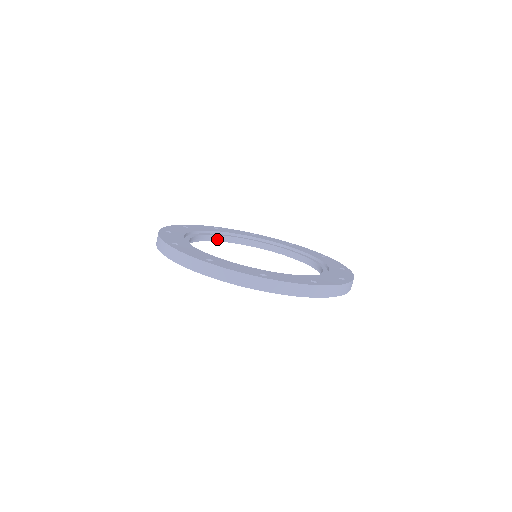
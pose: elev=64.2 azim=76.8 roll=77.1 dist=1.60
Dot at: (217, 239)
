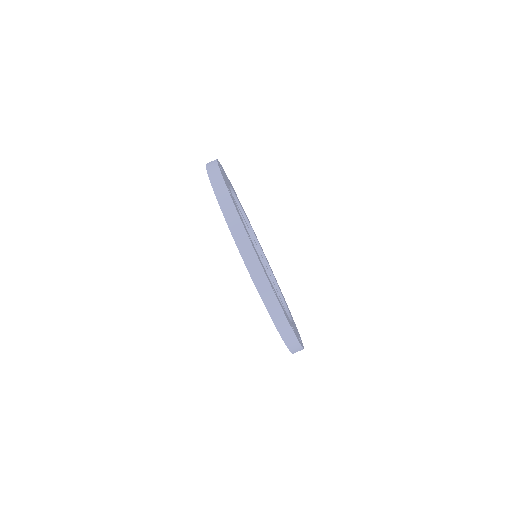
Dot at: occluded
